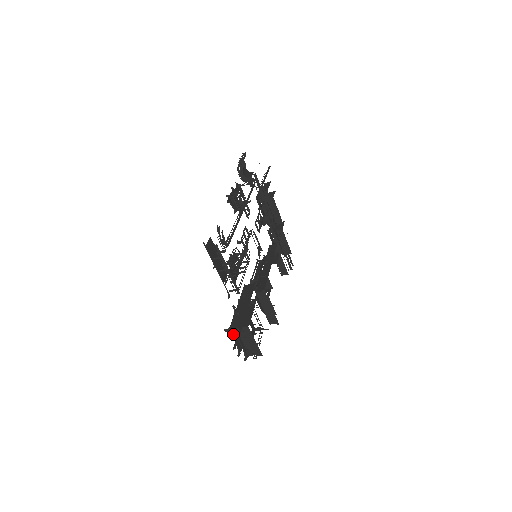
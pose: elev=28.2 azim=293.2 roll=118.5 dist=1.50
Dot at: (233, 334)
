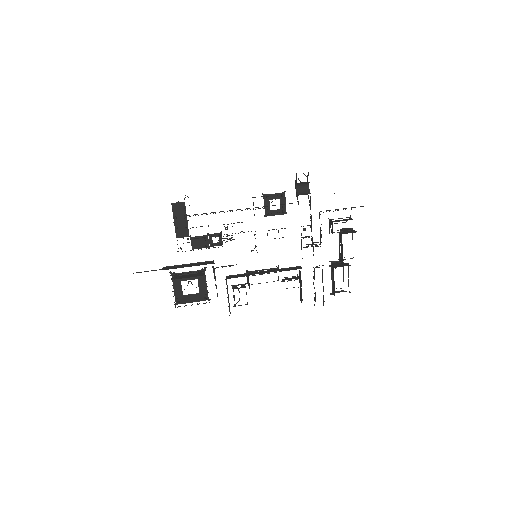
Dot at: occluded
